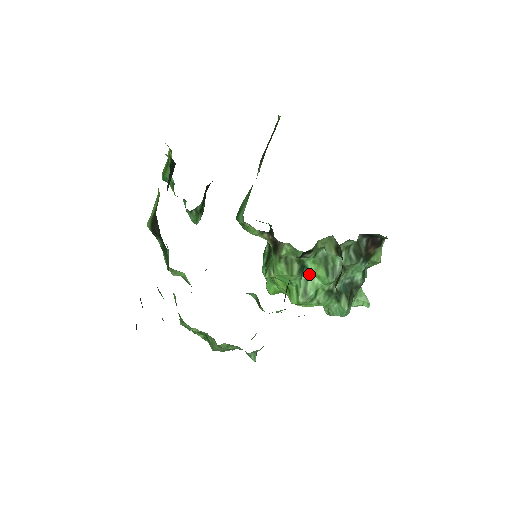
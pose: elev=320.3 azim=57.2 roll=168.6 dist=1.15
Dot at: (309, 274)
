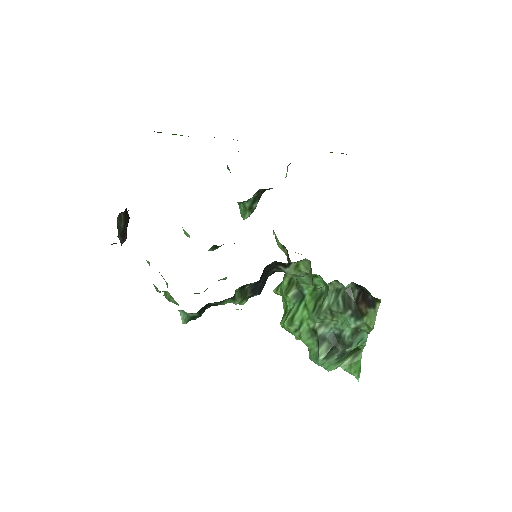
Dot at: (303, 304)
